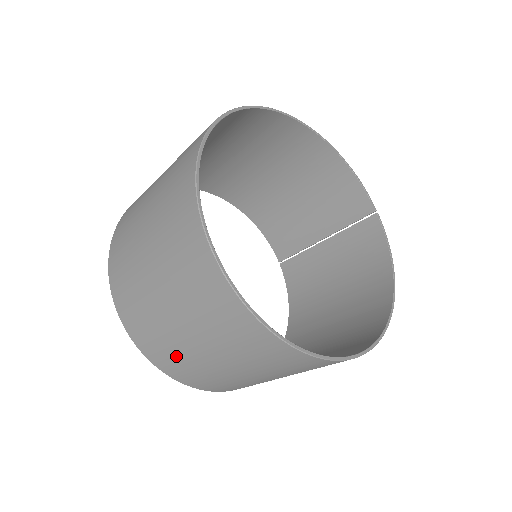
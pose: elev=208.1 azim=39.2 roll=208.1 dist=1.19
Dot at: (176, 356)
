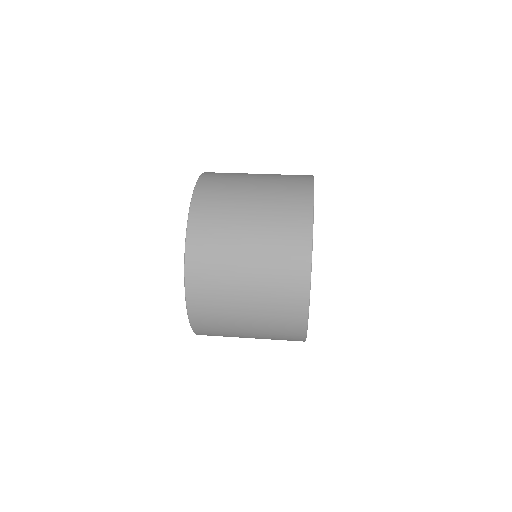
Dot at: occluded
